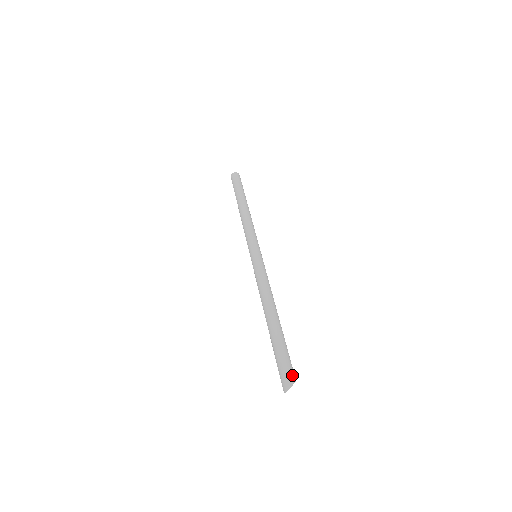
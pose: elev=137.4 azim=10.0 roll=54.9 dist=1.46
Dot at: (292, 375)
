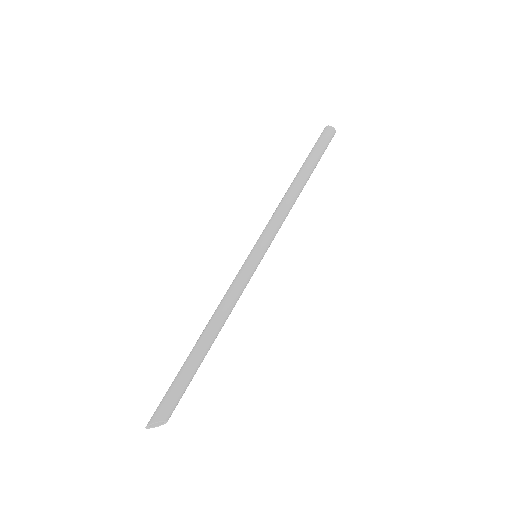
Dot at: (158, 414)
